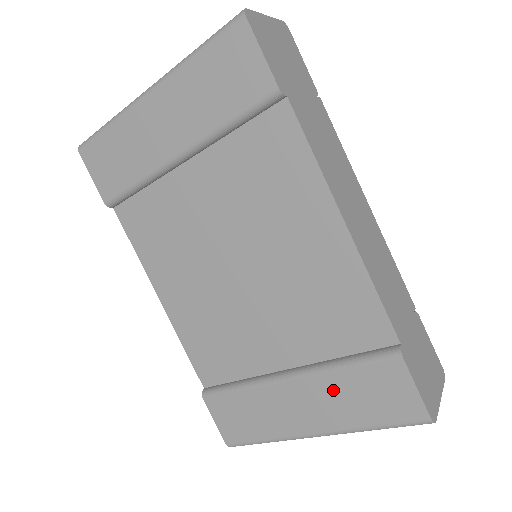
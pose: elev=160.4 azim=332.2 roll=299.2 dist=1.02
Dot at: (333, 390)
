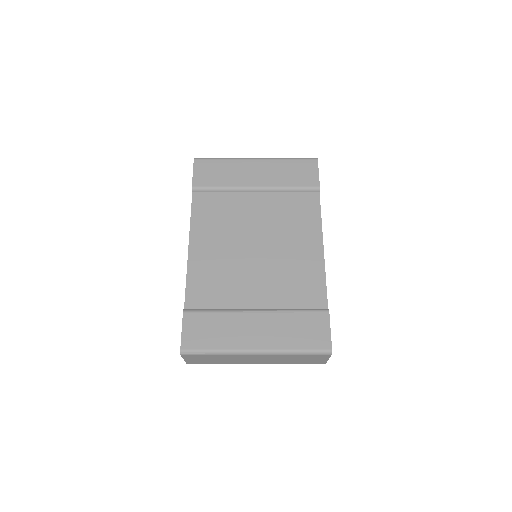
Dot at: (283, 323)
